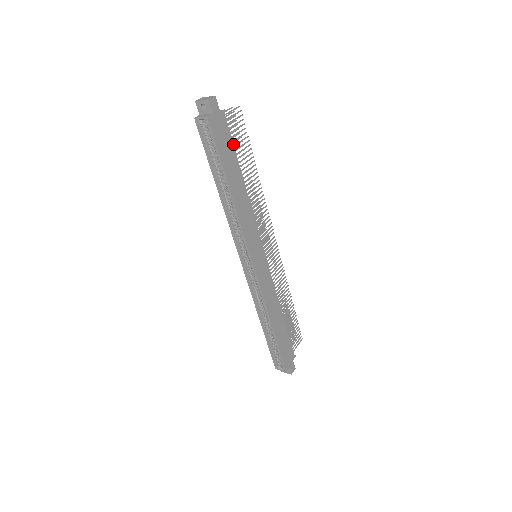
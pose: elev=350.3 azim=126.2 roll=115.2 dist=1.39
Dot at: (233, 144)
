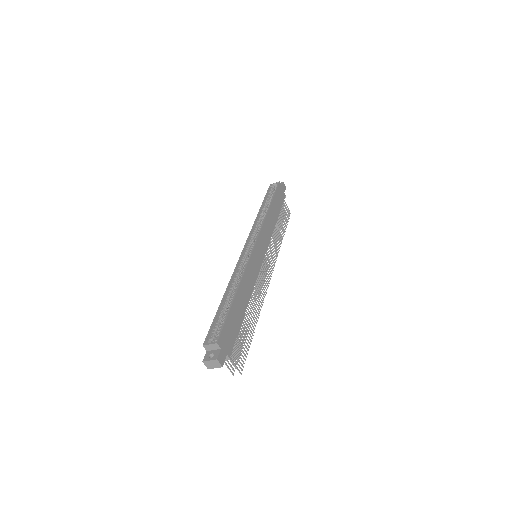
Dot at: occluded
